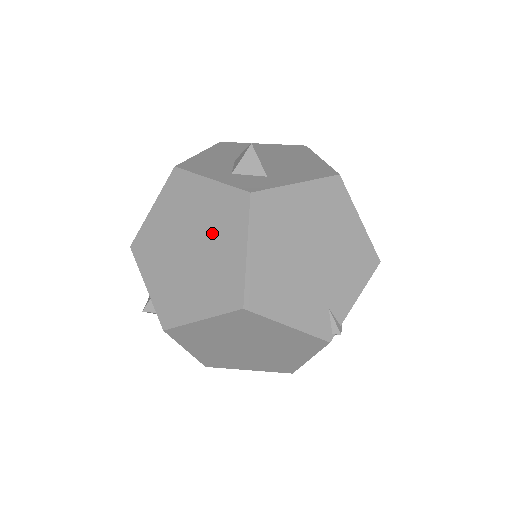
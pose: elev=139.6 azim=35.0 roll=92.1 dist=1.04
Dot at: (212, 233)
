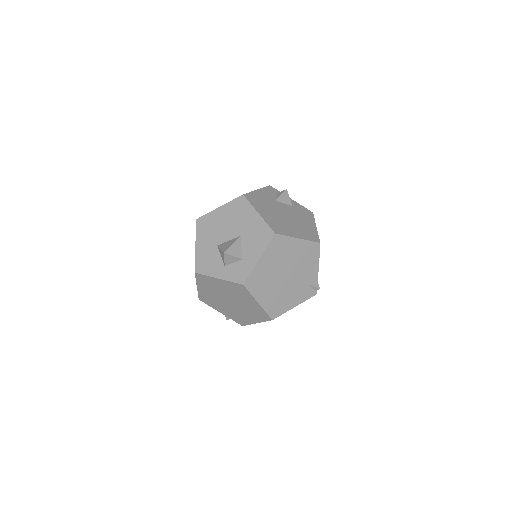
Dot at: (237, 297)
